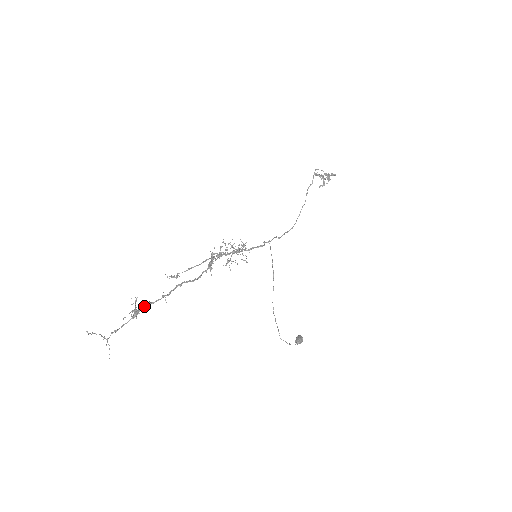
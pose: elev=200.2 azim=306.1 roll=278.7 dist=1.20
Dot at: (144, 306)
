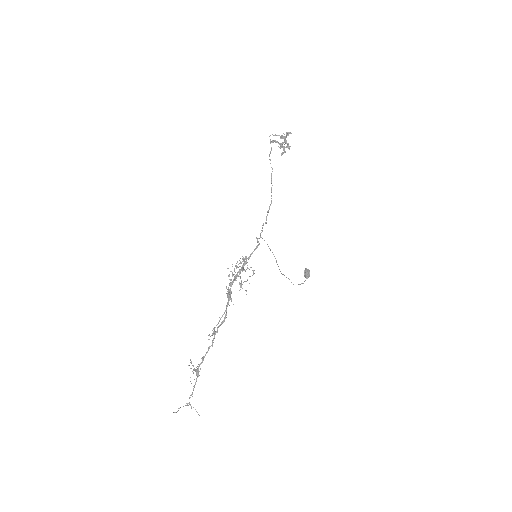
Dot at: (200, 363)
